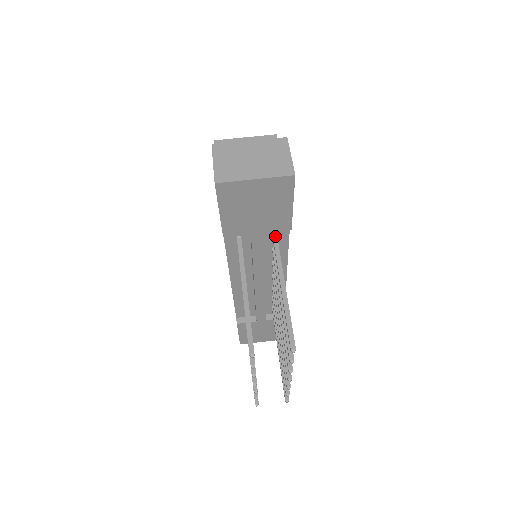
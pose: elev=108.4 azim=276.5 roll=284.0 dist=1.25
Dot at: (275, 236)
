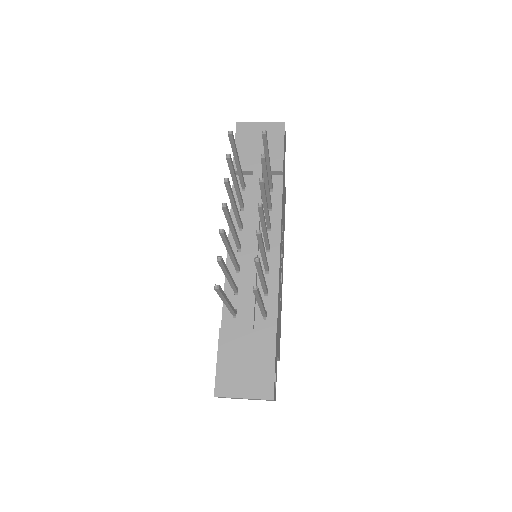
Dot at: occluded
